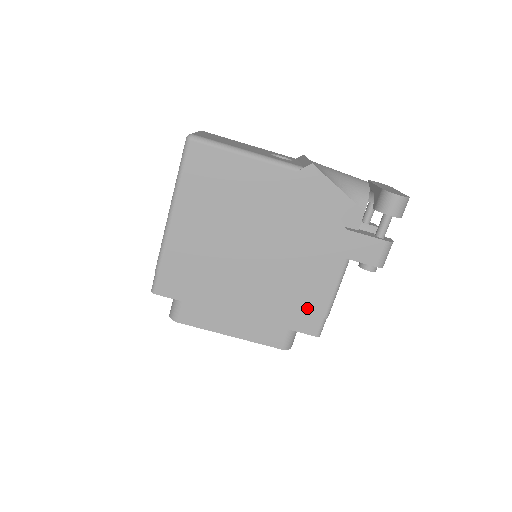
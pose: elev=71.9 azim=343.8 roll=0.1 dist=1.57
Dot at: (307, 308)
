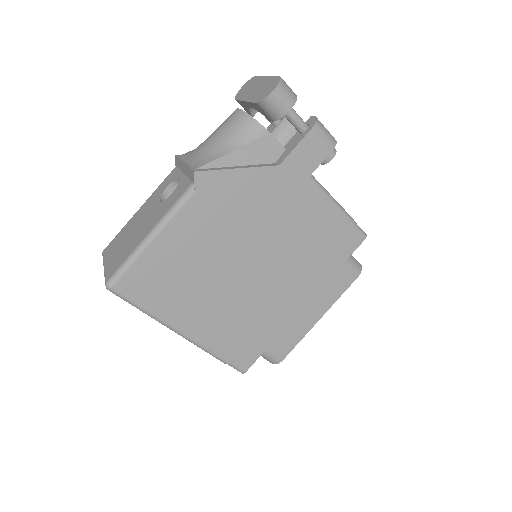
Dot at: (334, 238)
